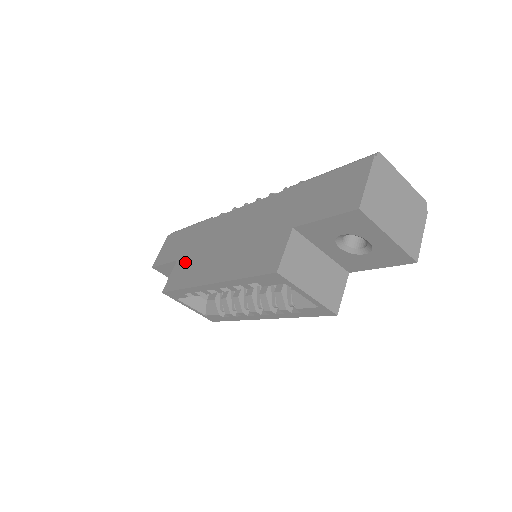
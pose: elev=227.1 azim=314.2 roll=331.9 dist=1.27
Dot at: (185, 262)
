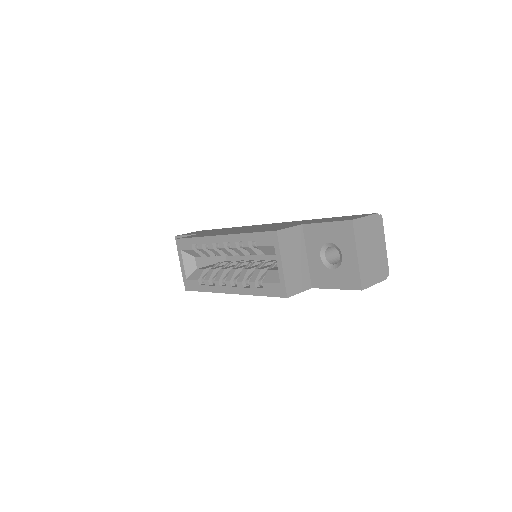
Dot at: (207, 233)
